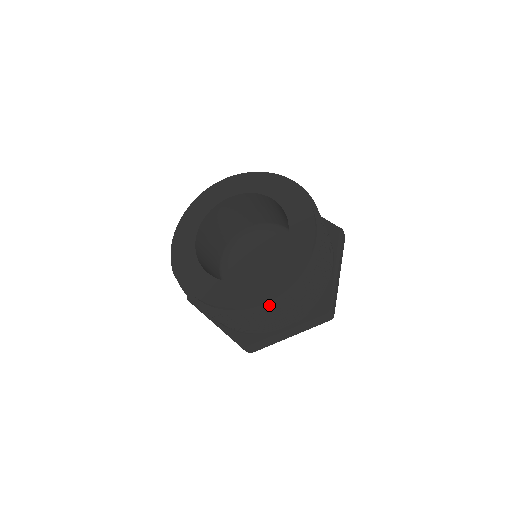
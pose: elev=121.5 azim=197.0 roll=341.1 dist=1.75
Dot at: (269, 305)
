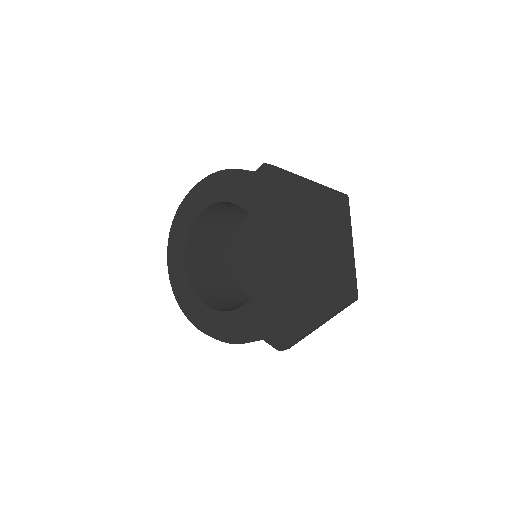
Dot at: (269, 329)
